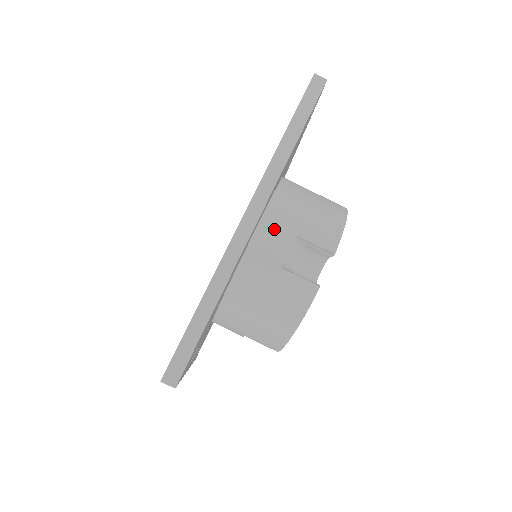
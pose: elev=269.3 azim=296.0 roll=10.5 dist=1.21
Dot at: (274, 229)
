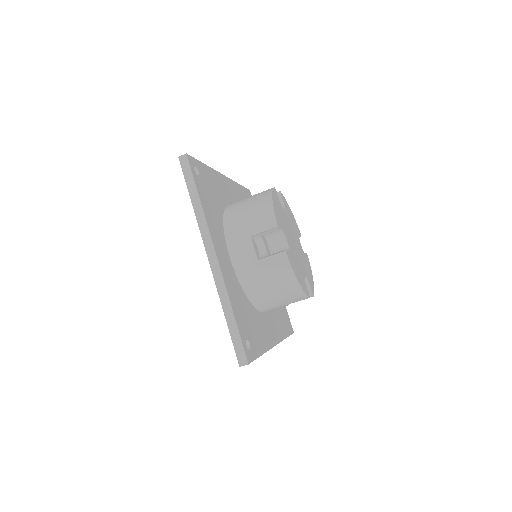
Dot at: occluded
